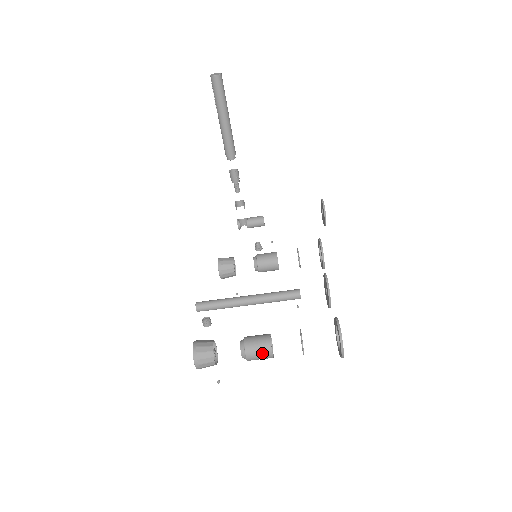
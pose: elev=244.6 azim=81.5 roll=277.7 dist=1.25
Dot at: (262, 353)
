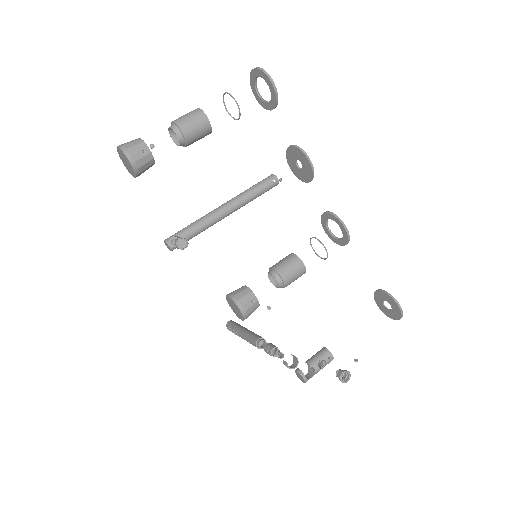
Dot at: occluded
